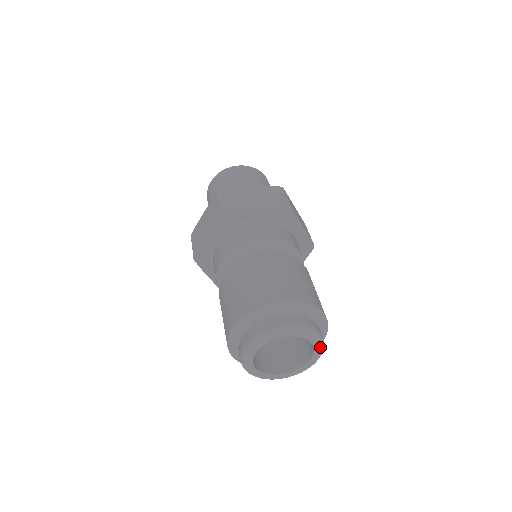
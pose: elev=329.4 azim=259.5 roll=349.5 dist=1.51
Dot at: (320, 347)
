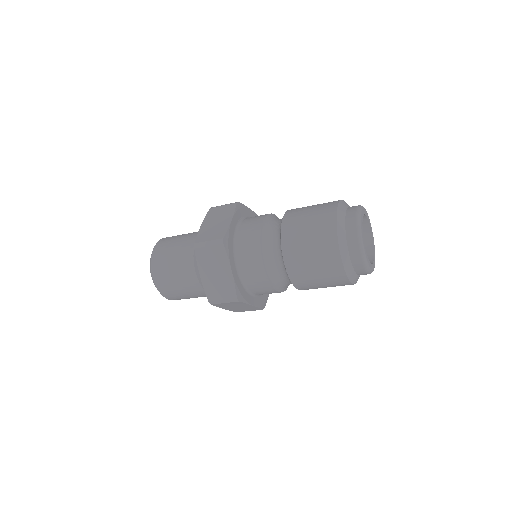
Dot at: occluded
